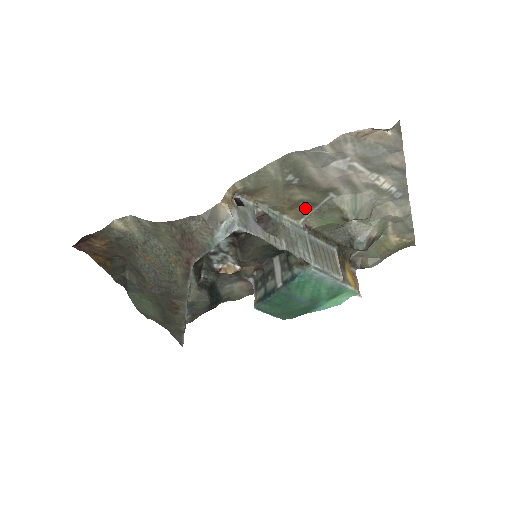
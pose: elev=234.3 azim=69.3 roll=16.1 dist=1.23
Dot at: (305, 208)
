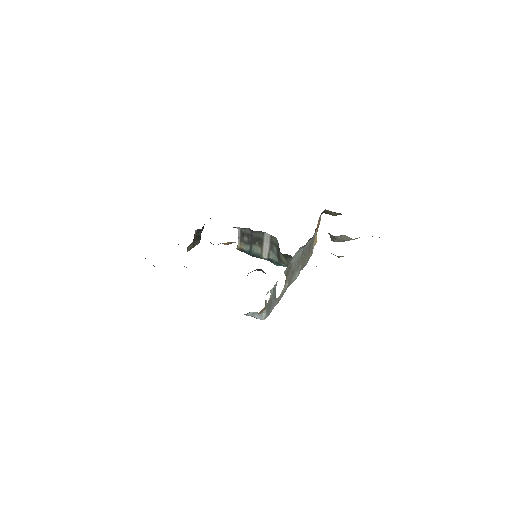
Dot at: occluded
